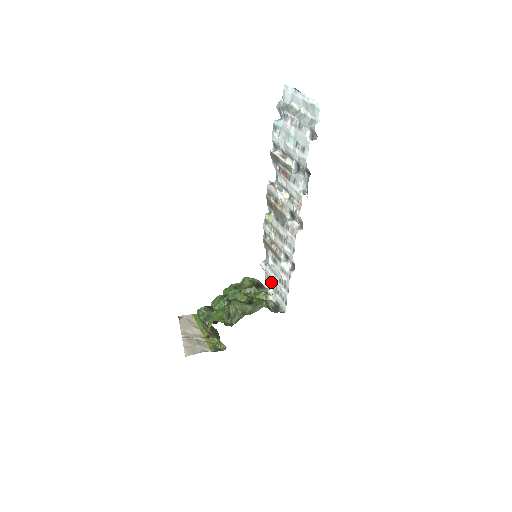
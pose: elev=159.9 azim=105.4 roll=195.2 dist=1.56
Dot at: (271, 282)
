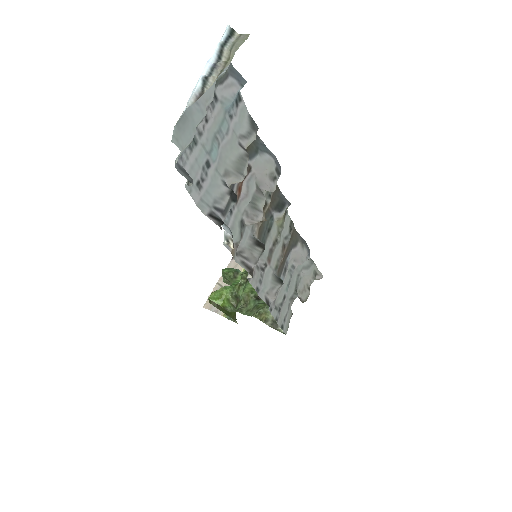
Dot at: (296, 285)
